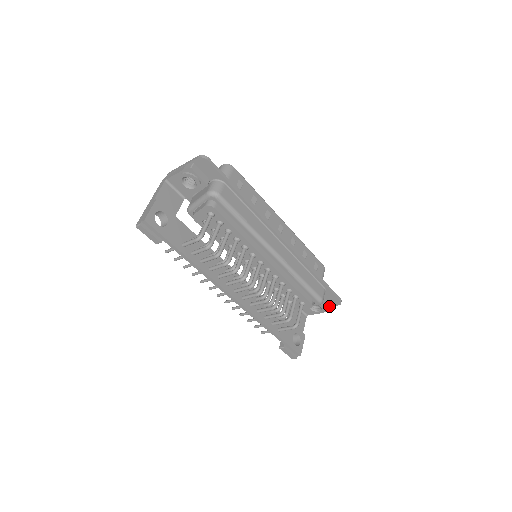
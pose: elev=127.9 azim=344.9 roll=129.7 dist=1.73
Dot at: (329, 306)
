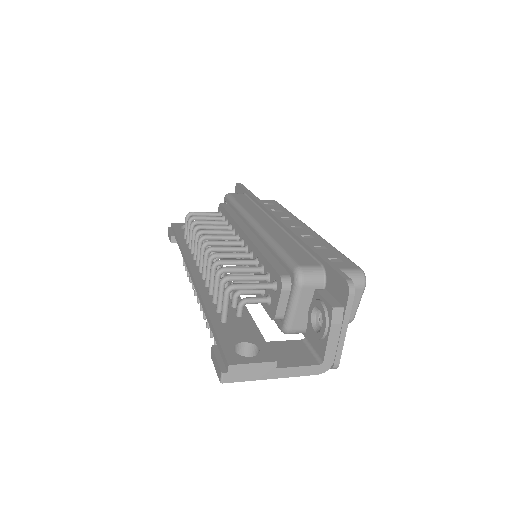
Dot at: (335, 304)
